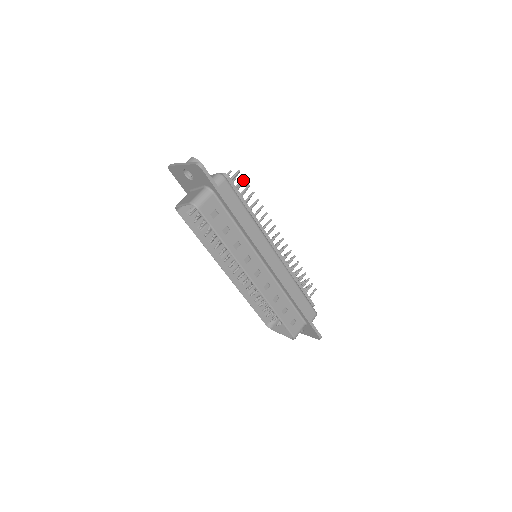
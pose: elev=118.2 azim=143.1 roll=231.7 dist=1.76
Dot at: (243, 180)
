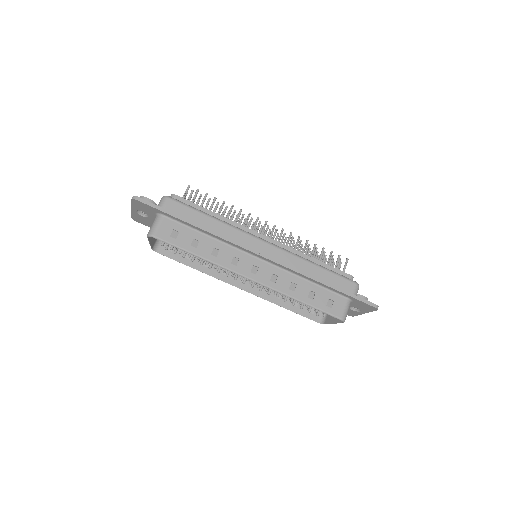
Dot at: (197, 192)
